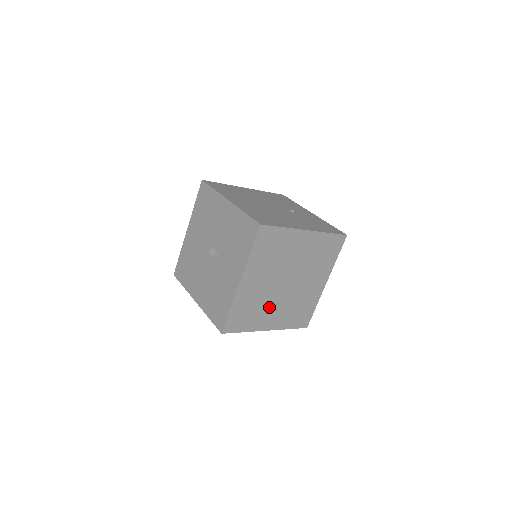
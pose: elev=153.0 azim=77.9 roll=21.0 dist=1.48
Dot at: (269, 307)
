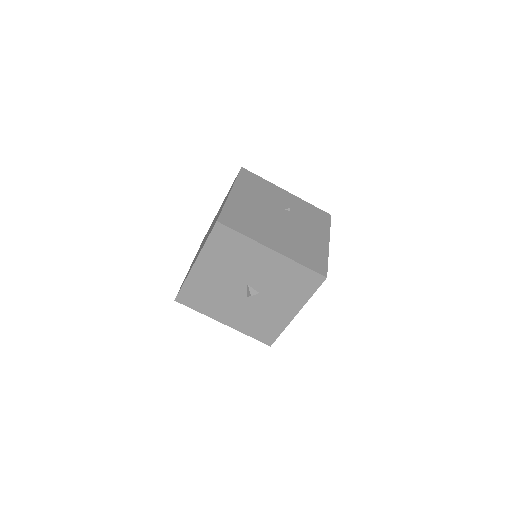
Dot at: occluded
